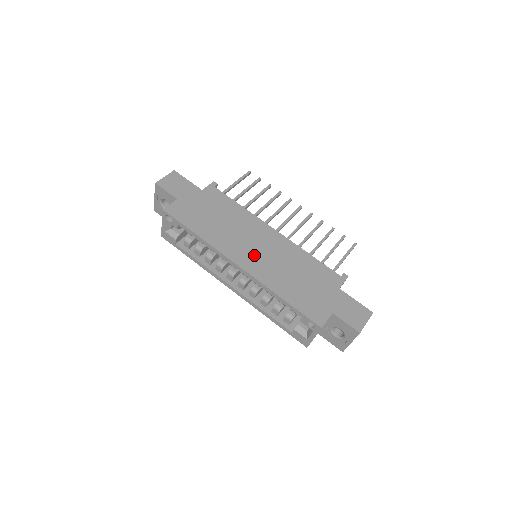
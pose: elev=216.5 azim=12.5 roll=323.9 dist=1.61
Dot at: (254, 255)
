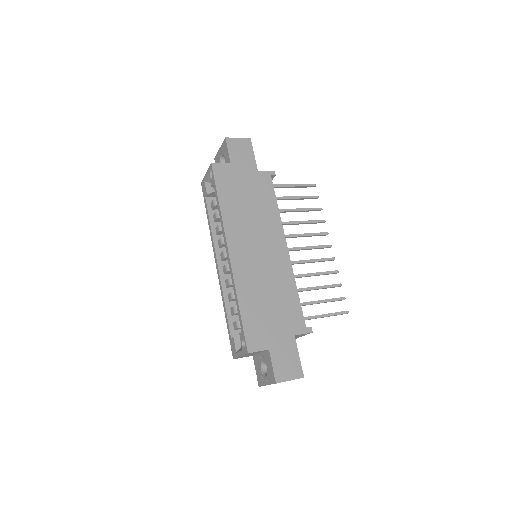
Dot at: (250, 254)
